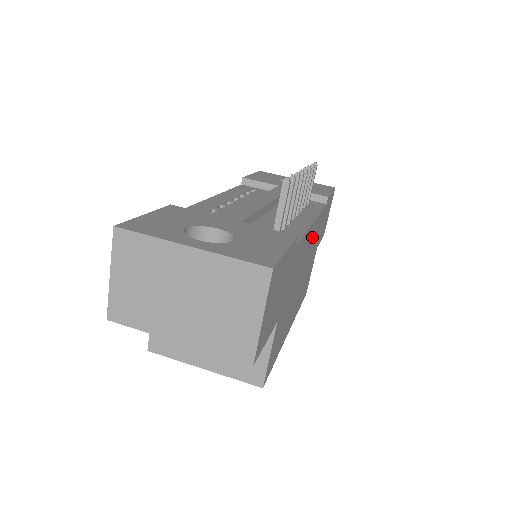
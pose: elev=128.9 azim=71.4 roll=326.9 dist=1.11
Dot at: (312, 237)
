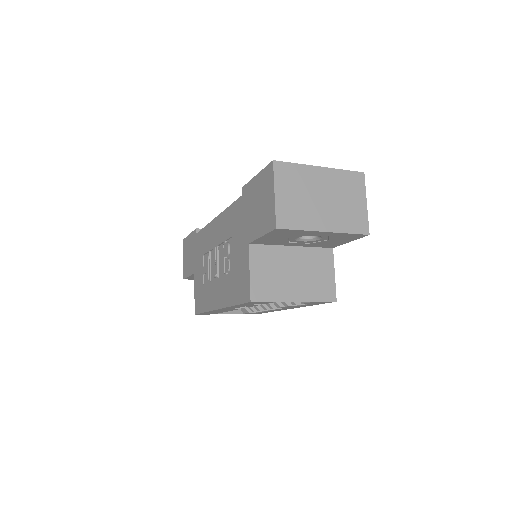
Dot at: occluded
